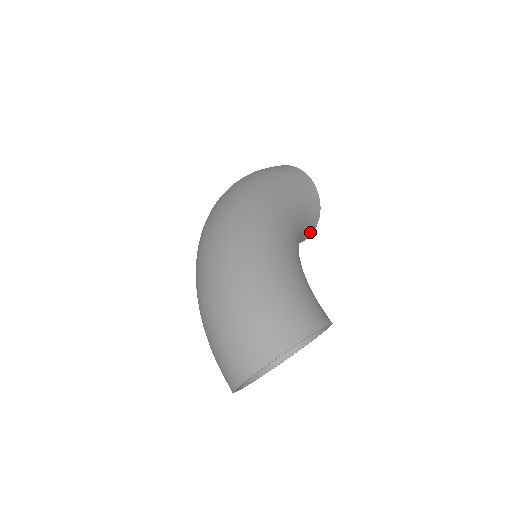
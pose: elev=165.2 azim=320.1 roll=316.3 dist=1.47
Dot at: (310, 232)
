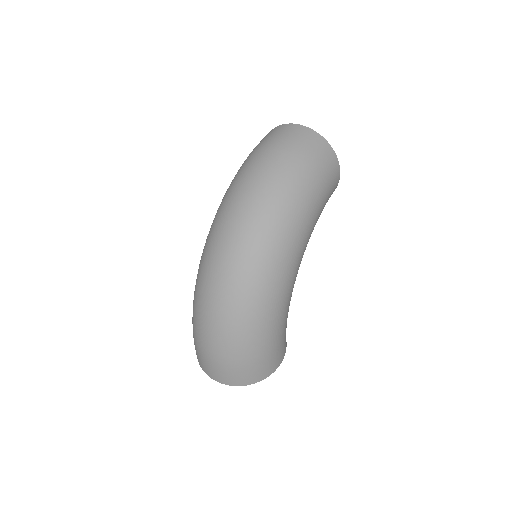
Dot at: occluded
